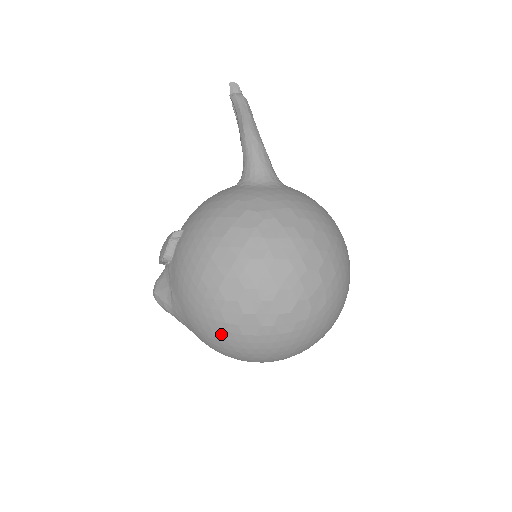
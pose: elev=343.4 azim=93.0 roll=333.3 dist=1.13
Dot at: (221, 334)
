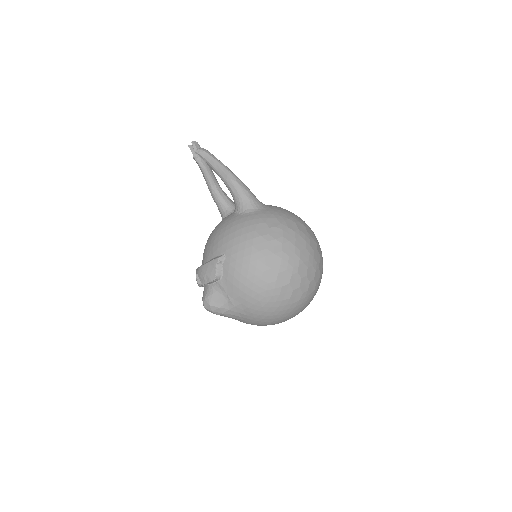
Dot at: (279, 309)
